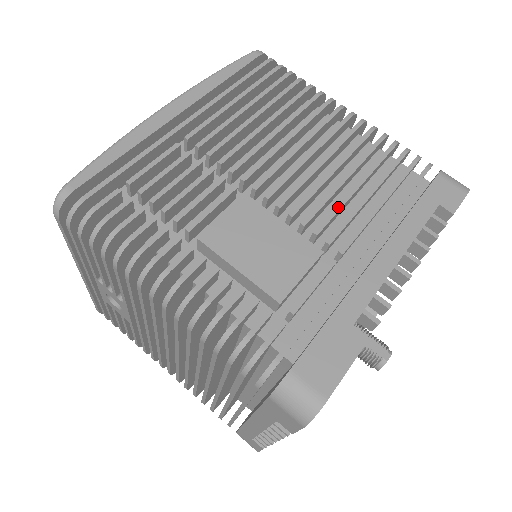
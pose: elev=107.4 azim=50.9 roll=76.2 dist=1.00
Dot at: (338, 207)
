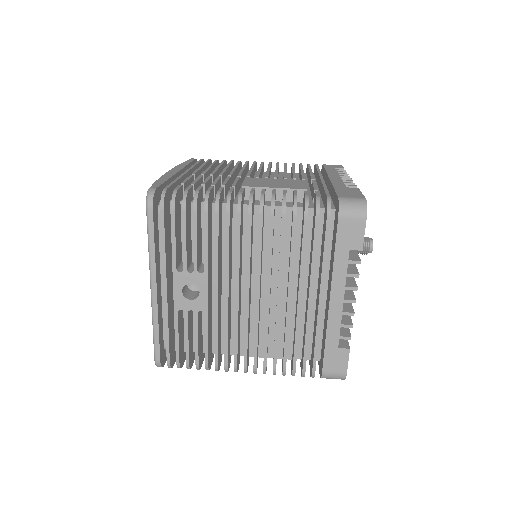
Dot at: (294, 174)
